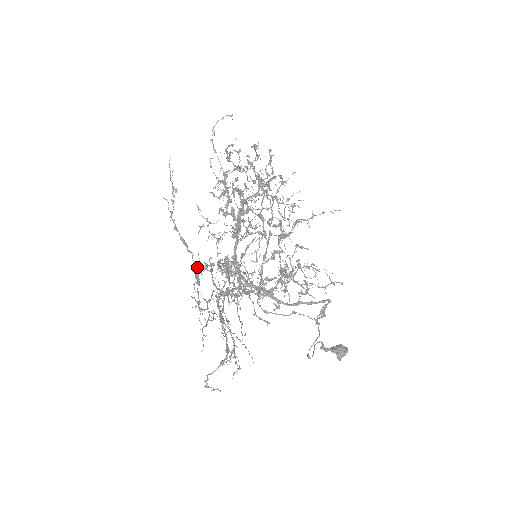
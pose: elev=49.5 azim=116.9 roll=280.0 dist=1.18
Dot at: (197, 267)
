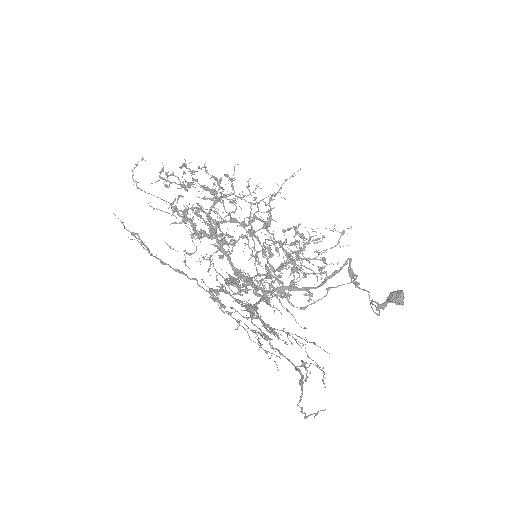
Dot at: (210, 292)
